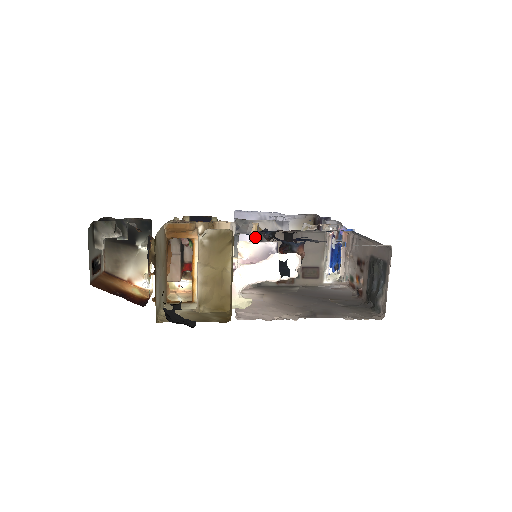
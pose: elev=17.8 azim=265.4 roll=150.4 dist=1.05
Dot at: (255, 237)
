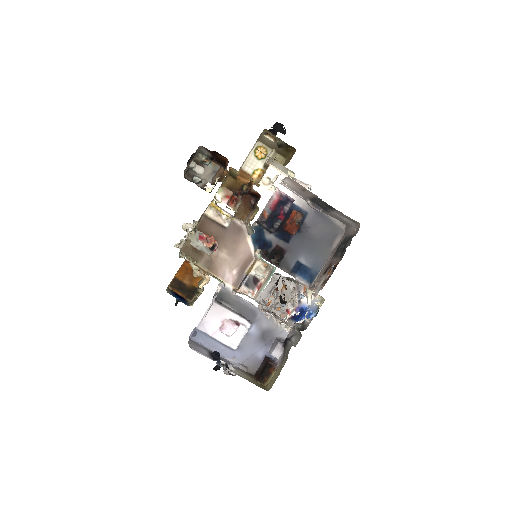
Dot at: occluded
